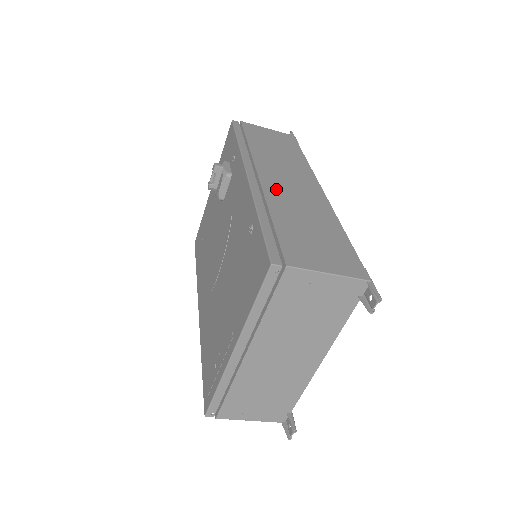
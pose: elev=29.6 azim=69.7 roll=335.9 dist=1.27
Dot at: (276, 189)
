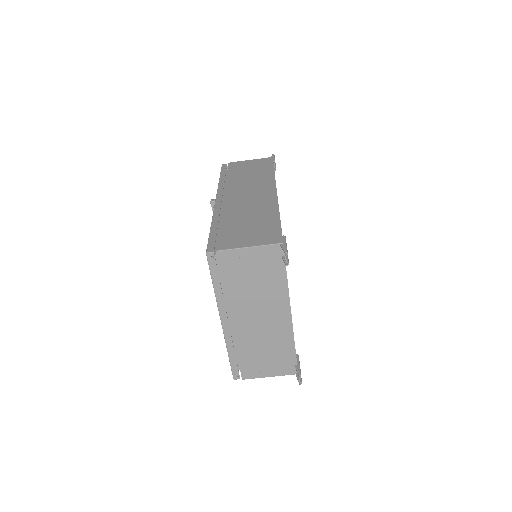
Dot at: (234, 203)
